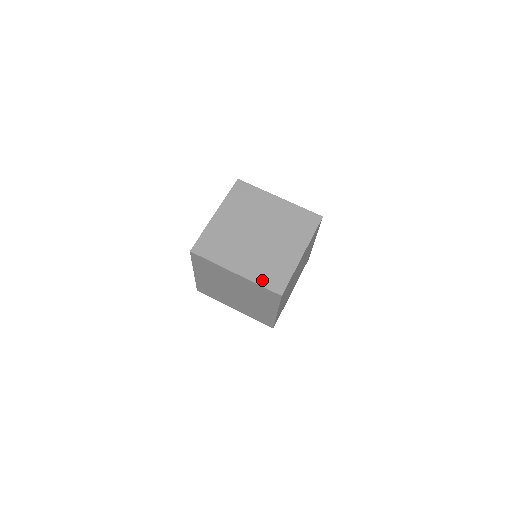
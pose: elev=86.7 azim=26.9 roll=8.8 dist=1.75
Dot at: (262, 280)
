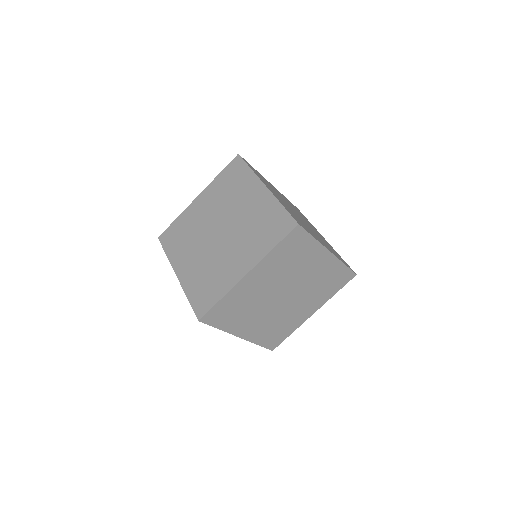
Dot at: (286, 208)
